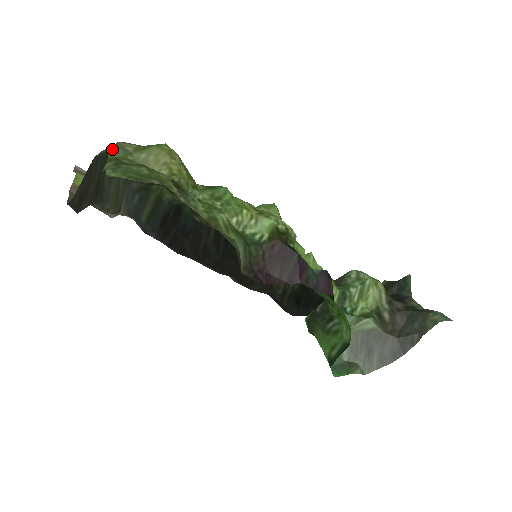
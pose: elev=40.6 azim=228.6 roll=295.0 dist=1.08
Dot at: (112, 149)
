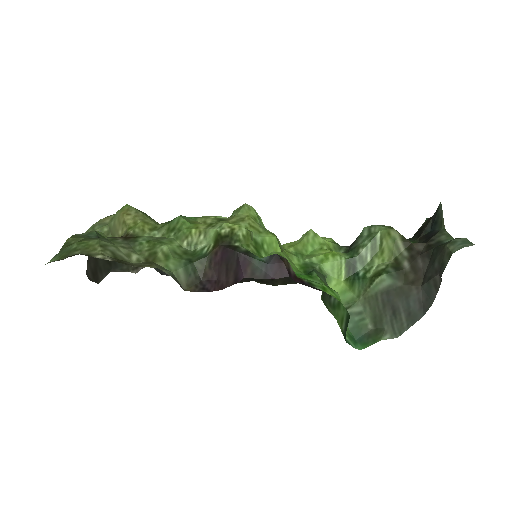
Dot at: (90, 229)
